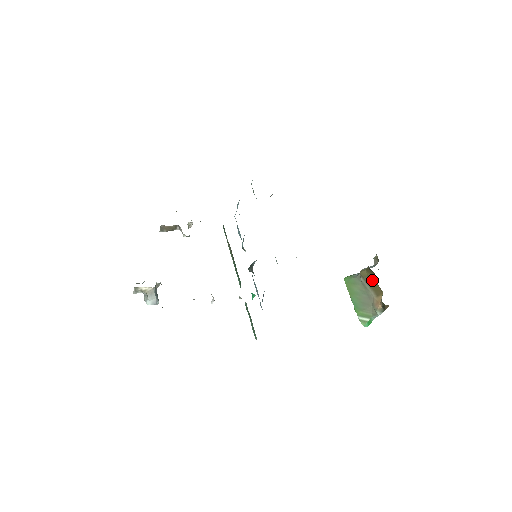
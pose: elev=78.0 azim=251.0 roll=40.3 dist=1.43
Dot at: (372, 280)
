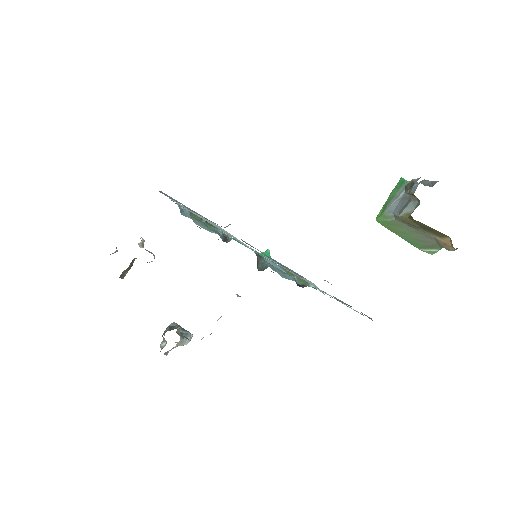
Dot at: (425, 227)
